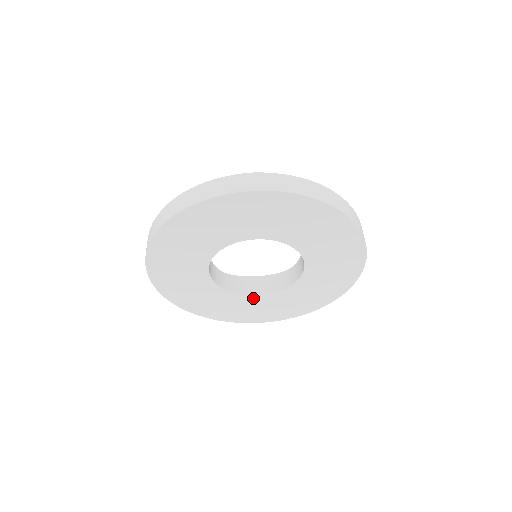
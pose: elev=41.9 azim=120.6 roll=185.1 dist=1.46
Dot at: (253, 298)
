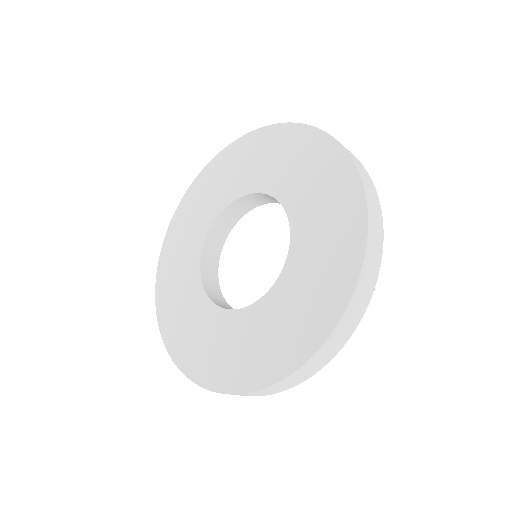
Dot at: (262, 306)
